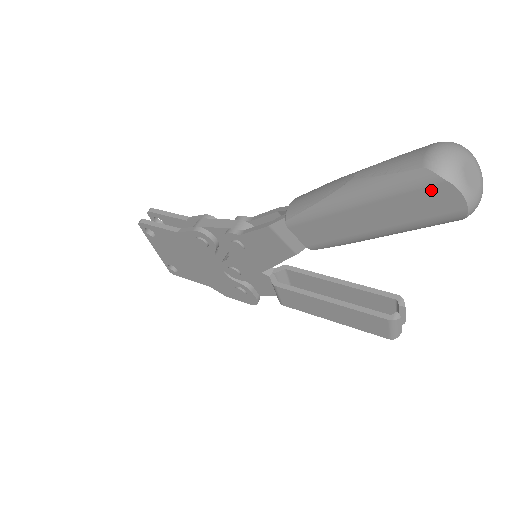
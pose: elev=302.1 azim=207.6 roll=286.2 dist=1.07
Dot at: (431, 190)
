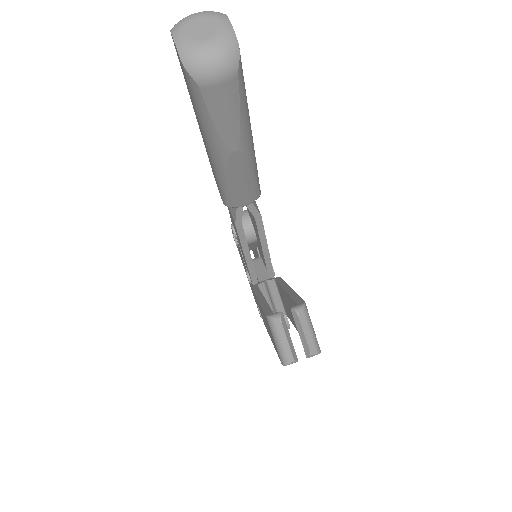
Dot at: (177, 53)
